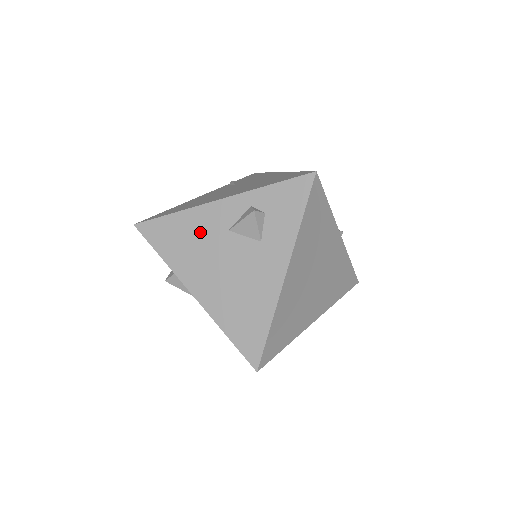
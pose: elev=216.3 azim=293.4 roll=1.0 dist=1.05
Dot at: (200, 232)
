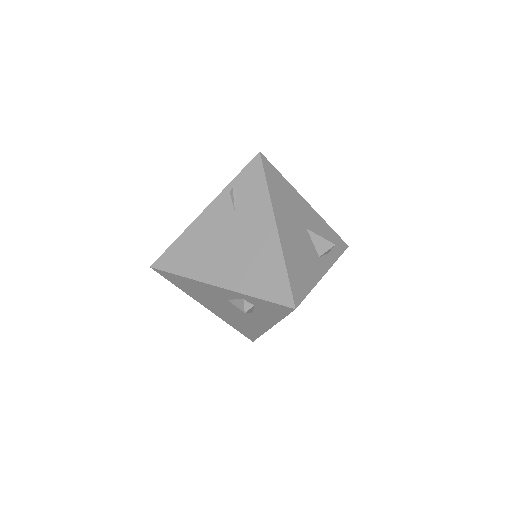
Dot at: (205, 291)
